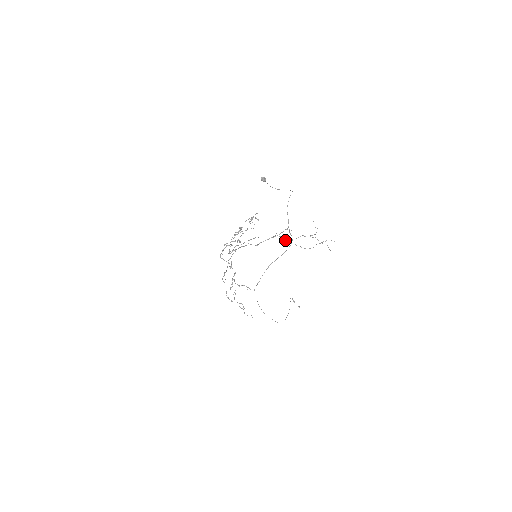
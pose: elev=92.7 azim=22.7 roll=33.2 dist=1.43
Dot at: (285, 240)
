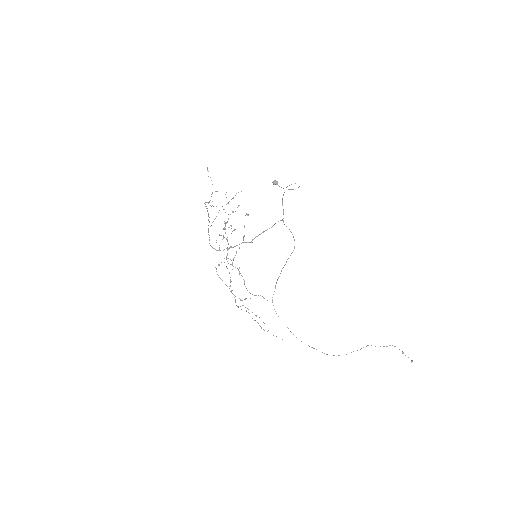
Dot at: occluded
